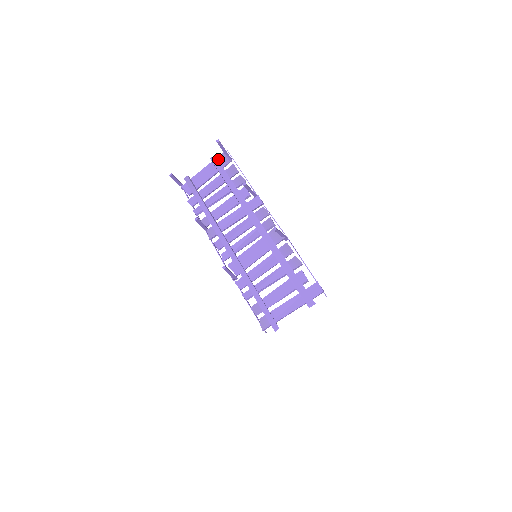
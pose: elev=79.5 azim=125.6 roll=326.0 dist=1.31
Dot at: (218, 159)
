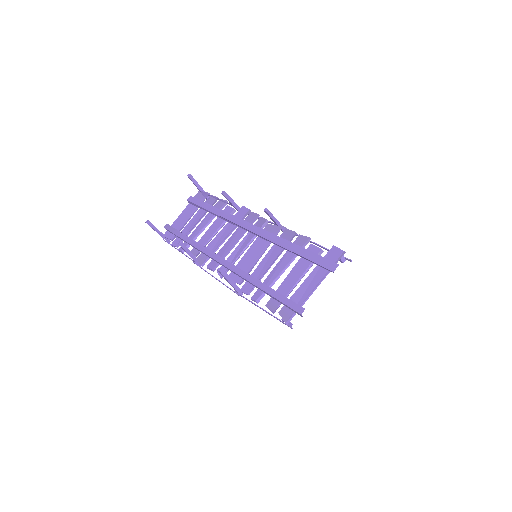
Dot at: occluded
